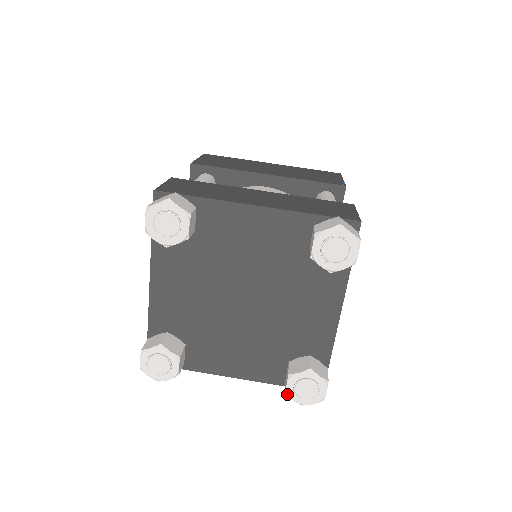
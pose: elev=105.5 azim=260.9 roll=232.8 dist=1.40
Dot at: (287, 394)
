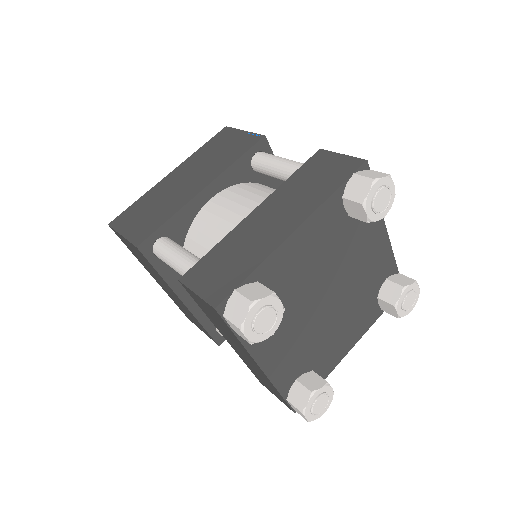
Dot at: (400, 317)
